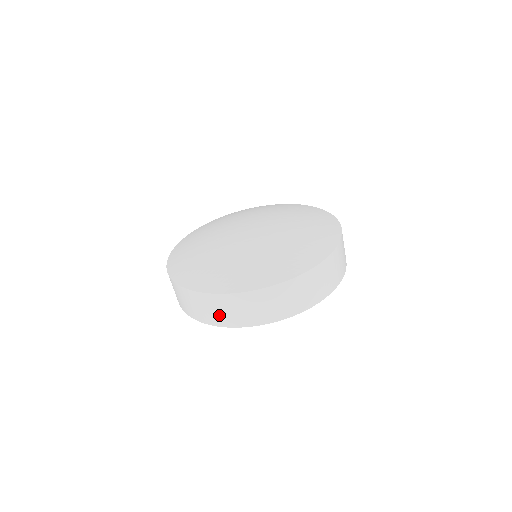
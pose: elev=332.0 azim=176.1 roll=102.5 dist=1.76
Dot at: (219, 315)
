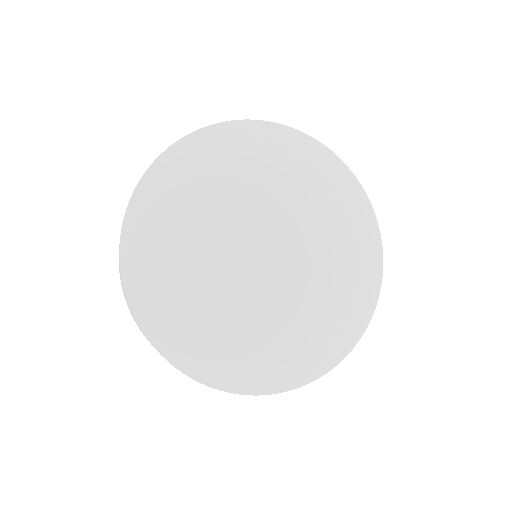
Dot at: occluded
